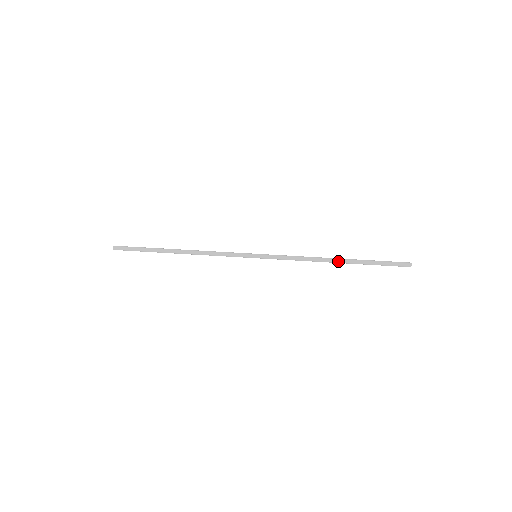
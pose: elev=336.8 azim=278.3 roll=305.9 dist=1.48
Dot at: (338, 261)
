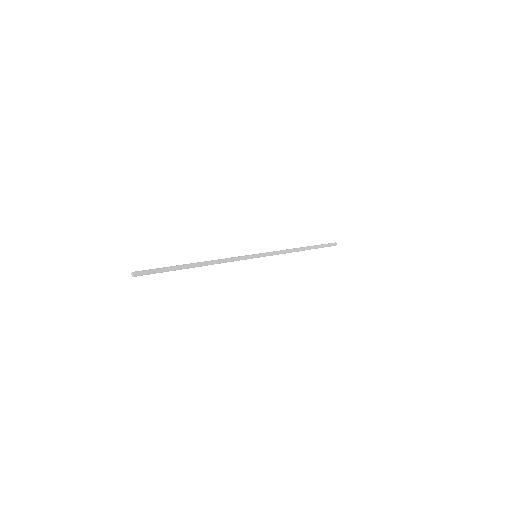
Dot at: (304, 248)
